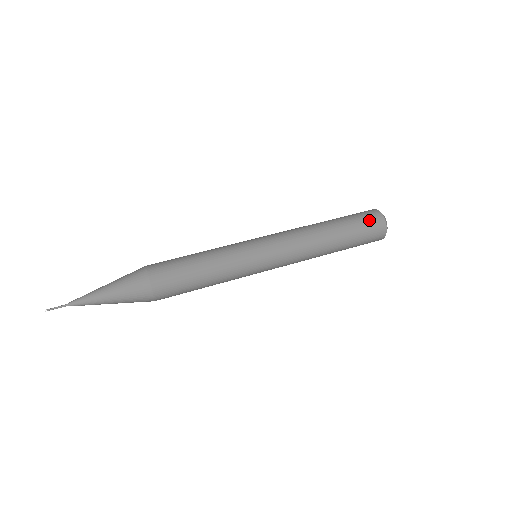
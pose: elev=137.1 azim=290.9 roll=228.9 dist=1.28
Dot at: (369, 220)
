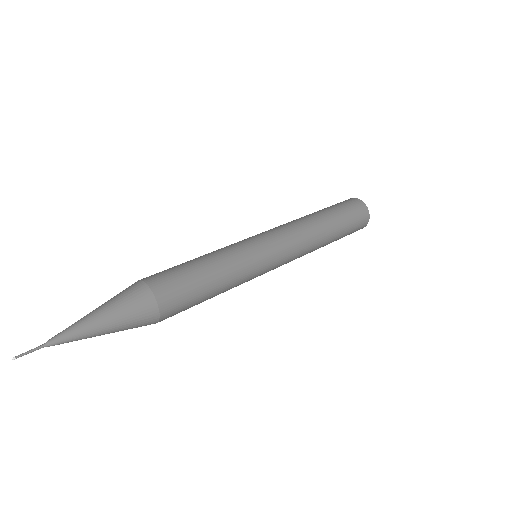
Dot at: (347, 203)
